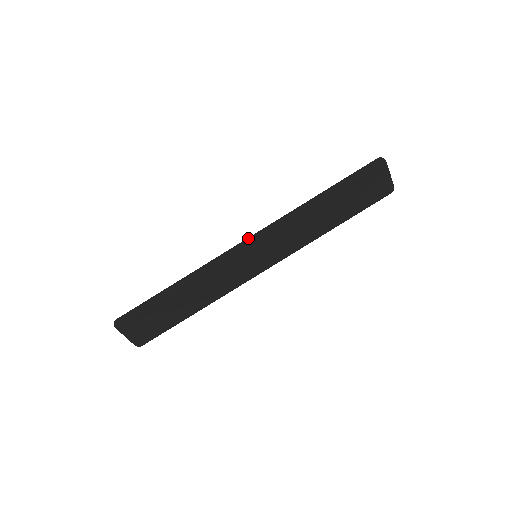
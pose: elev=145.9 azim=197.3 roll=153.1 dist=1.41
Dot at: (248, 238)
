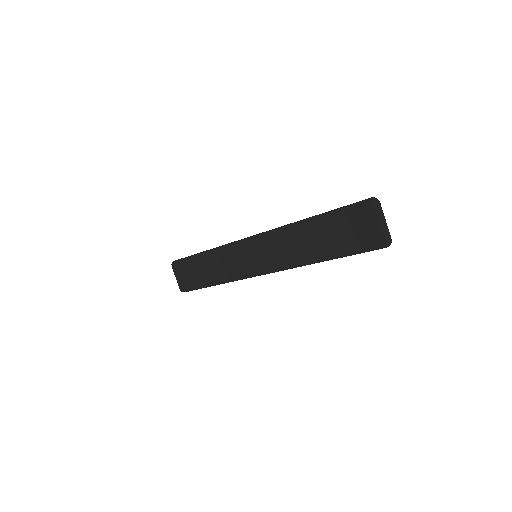
Dot at: (253, 235)
